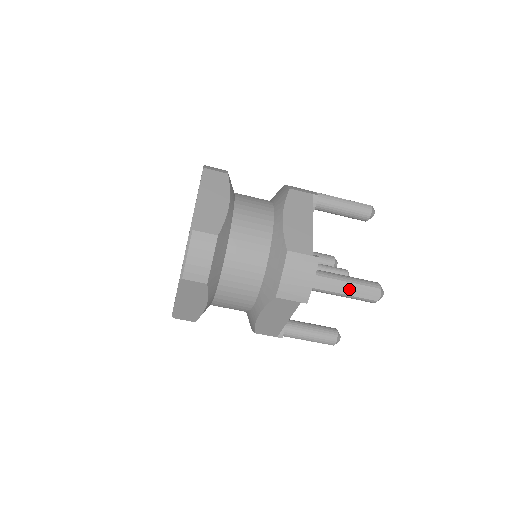
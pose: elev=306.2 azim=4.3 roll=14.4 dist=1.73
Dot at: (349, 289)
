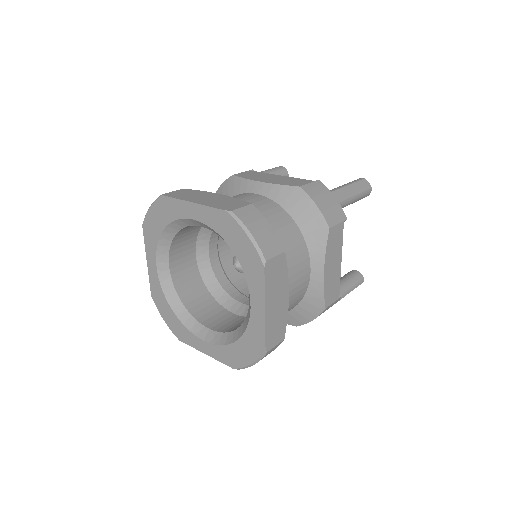
Dot at: (354, 190)
